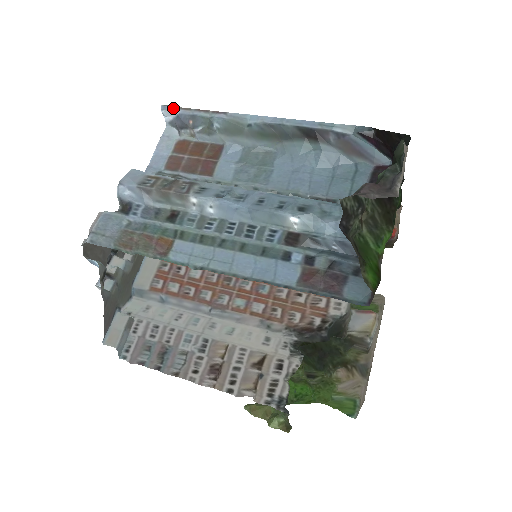
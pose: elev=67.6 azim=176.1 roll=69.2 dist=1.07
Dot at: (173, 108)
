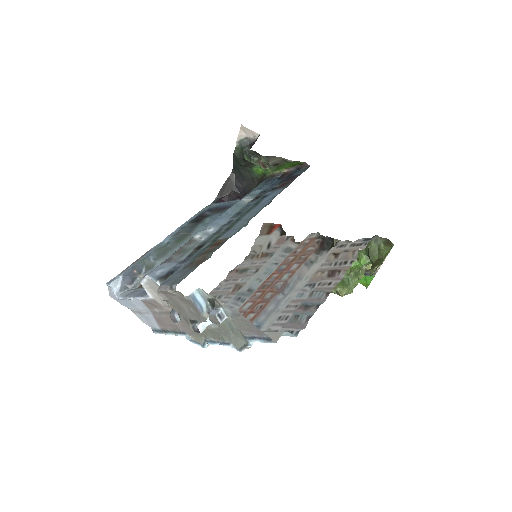
Dot at: (115, 277)
